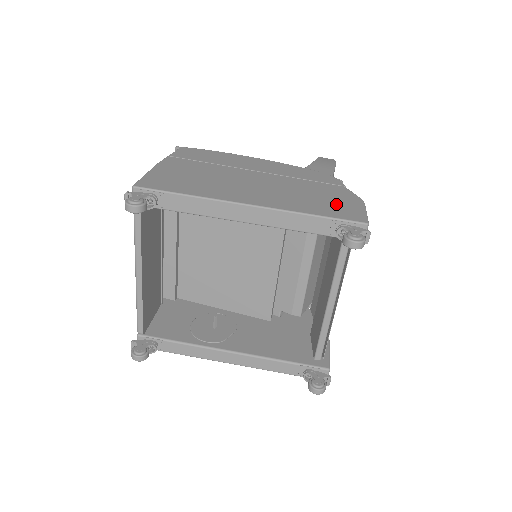
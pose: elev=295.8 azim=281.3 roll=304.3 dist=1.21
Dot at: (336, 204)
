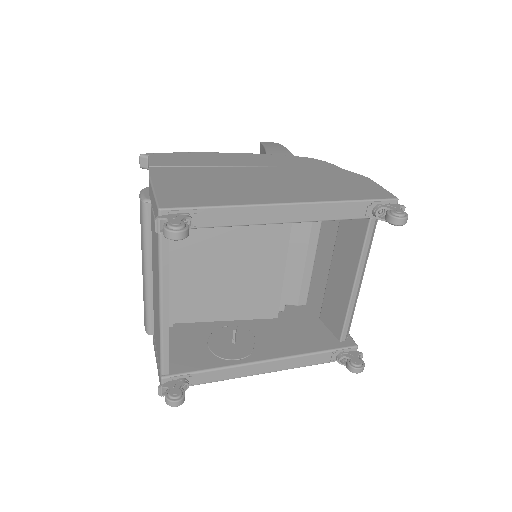
Dot at: (355, 186)
